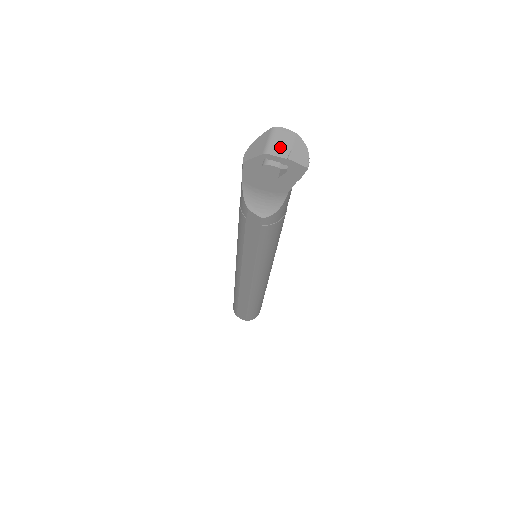
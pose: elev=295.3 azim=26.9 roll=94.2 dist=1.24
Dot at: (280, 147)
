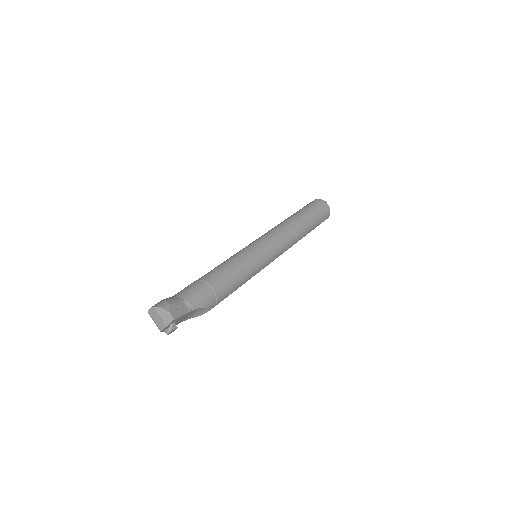
Dot at: (159, 323)
